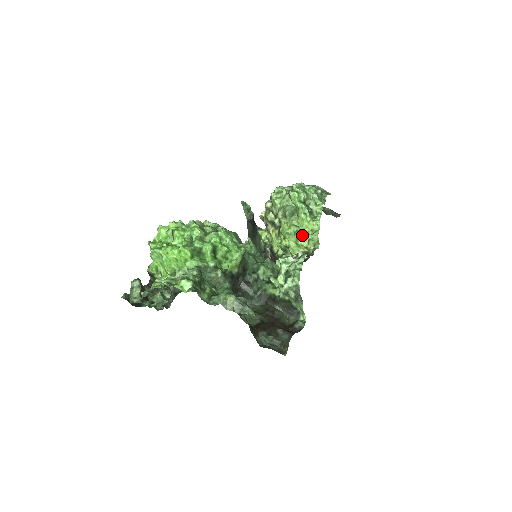
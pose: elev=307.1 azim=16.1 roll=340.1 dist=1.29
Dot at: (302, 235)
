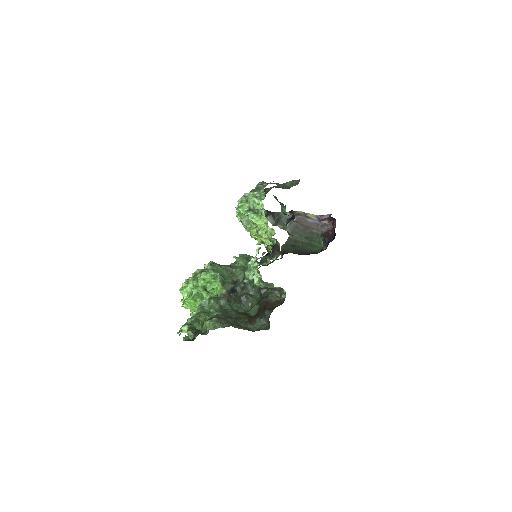
Dot at: (260, 233)
